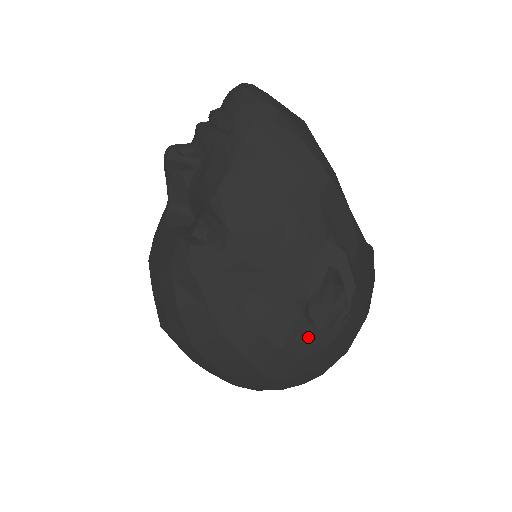
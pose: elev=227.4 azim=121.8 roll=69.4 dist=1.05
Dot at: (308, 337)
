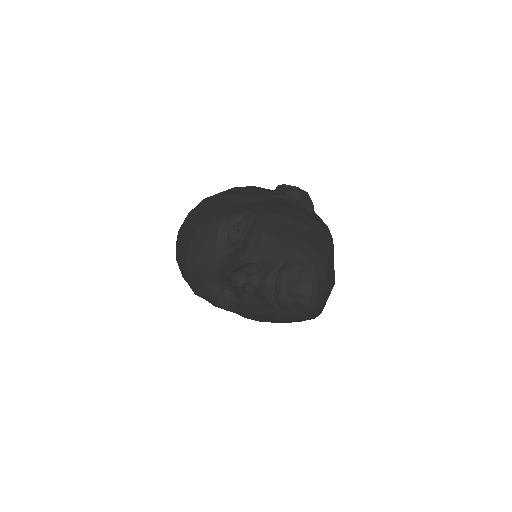
Dot at: occluded
